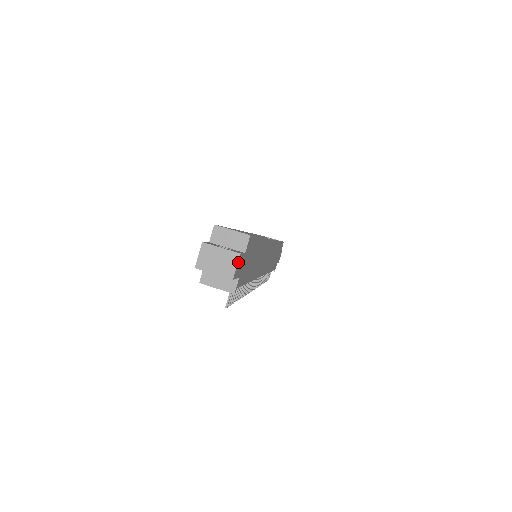
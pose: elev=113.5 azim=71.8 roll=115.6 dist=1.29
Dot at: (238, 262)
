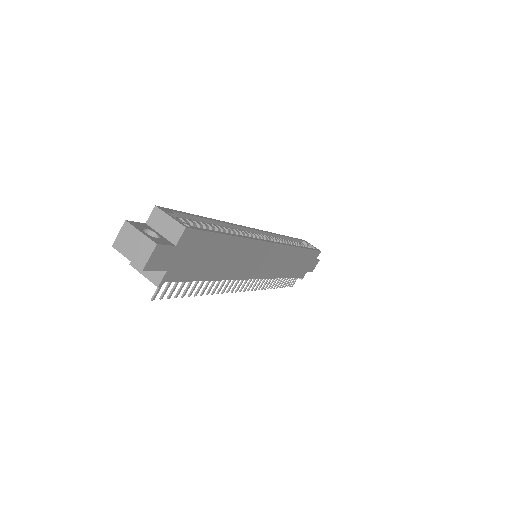
Dot at: (154, 253)
